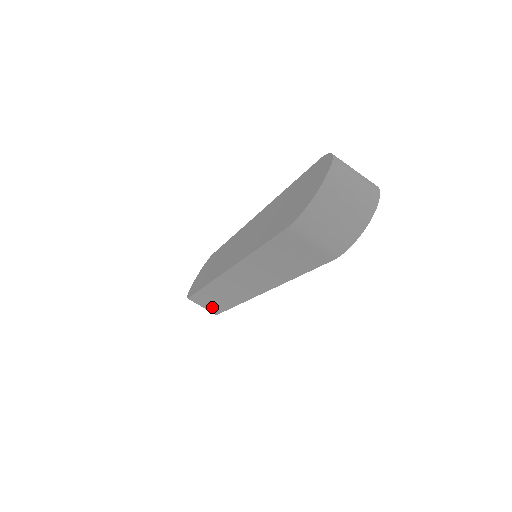
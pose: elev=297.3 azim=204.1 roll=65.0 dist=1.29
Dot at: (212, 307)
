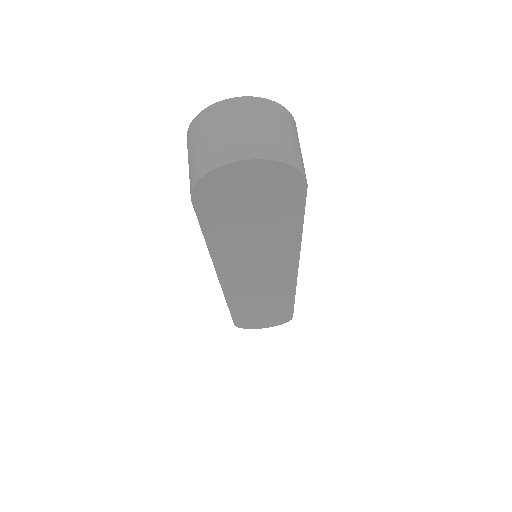
Dot at: occluded
